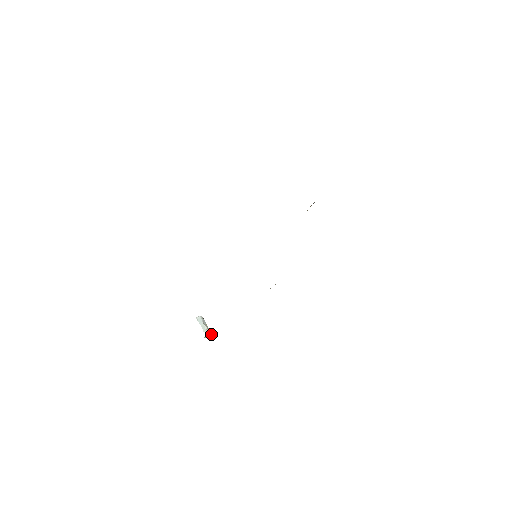
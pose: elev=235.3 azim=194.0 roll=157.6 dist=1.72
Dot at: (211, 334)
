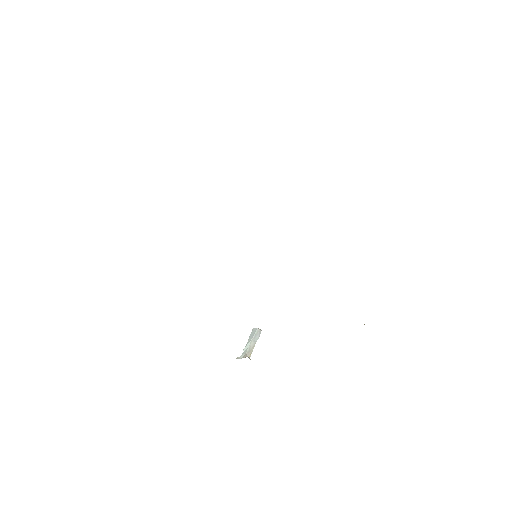
Dot at: (244, 357)
